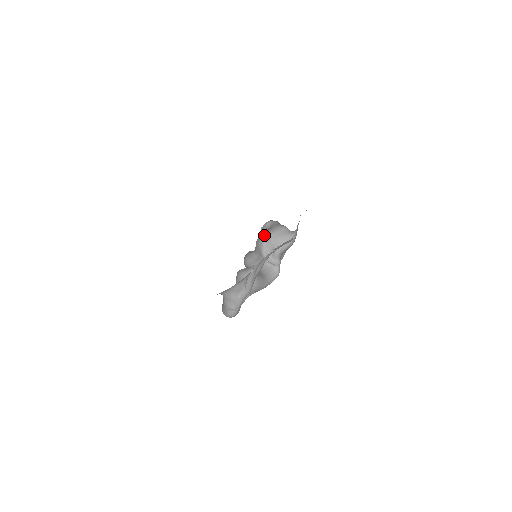
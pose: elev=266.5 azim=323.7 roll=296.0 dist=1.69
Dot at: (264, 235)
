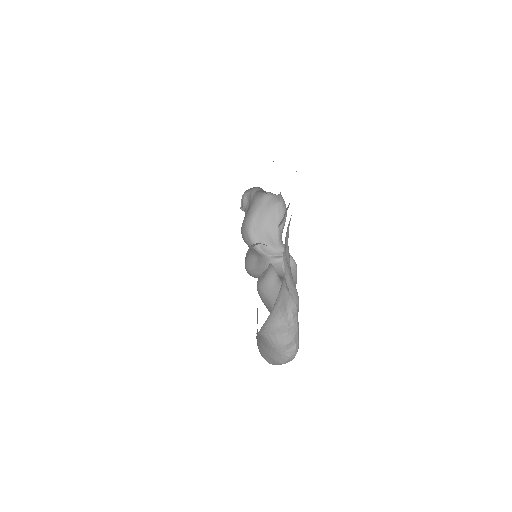
Dot at: (244, 225)
